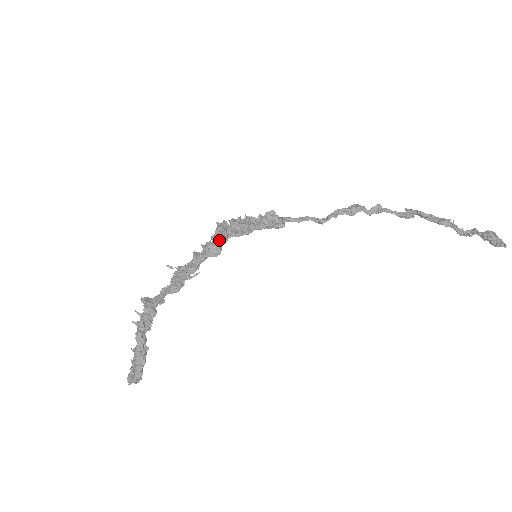
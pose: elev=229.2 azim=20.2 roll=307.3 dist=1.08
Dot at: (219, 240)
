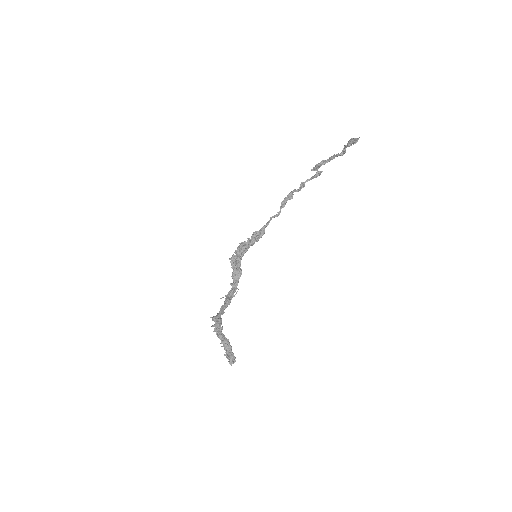
Dot at: (236, 266)
